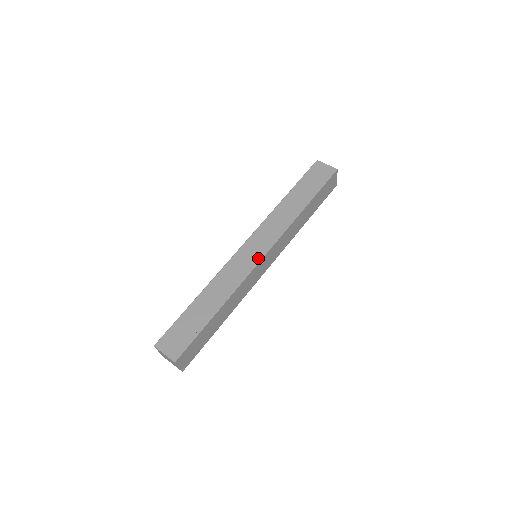
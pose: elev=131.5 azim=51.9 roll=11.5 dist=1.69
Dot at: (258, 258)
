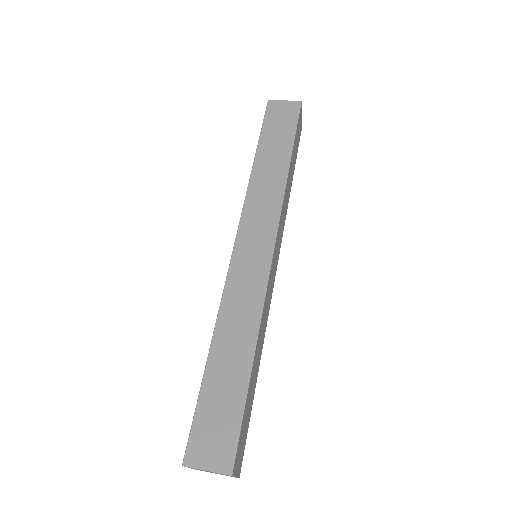
Dot at: (267, 256)
